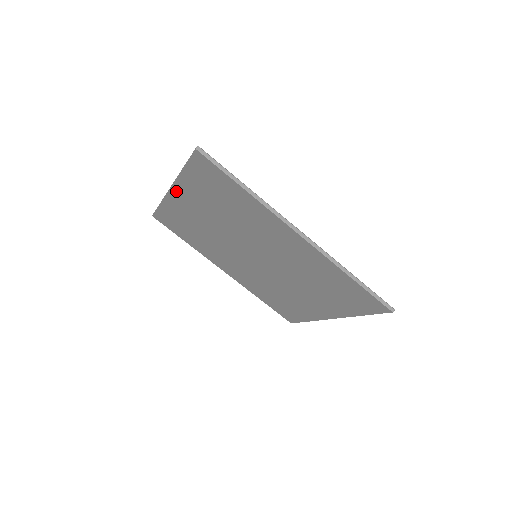
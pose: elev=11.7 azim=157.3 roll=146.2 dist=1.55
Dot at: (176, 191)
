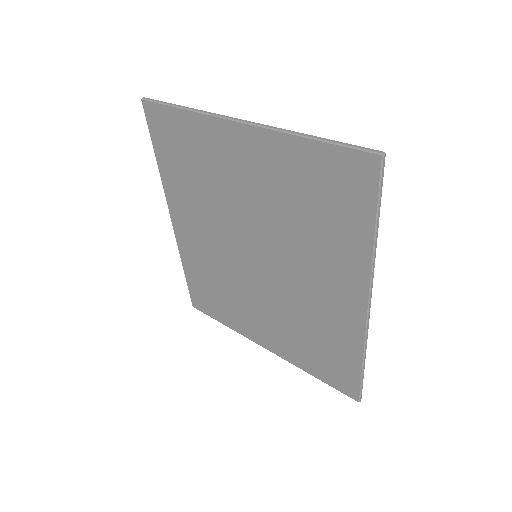
Dot at: (248, 133)
